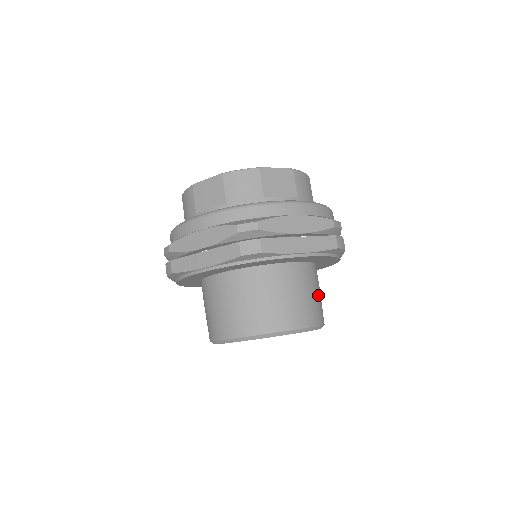
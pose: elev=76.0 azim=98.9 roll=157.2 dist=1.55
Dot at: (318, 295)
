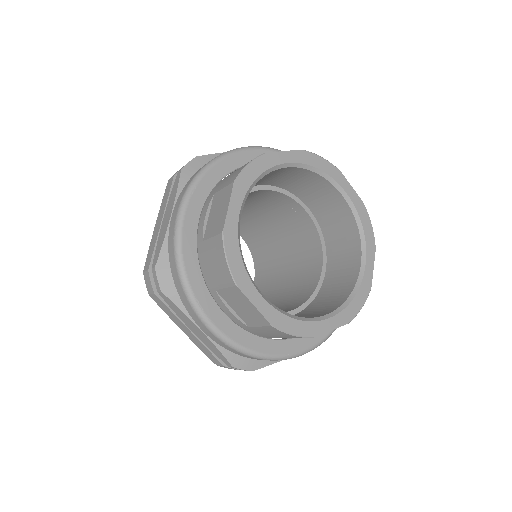
Dot at: occluded
